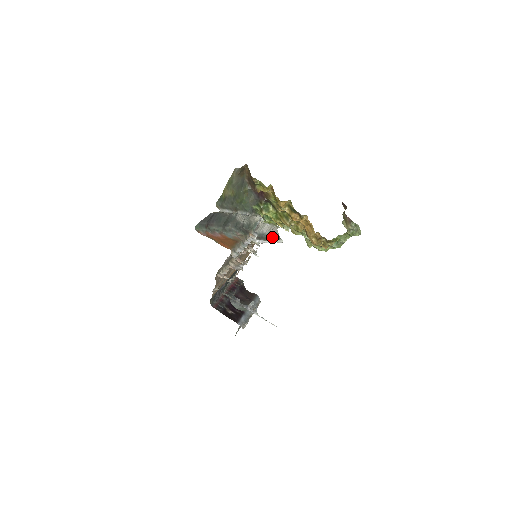
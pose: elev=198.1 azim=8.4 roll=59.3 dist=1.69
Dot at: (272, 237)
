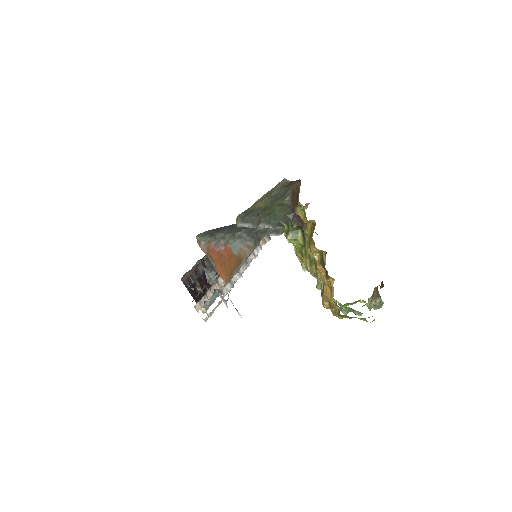
Dot at: occluded
